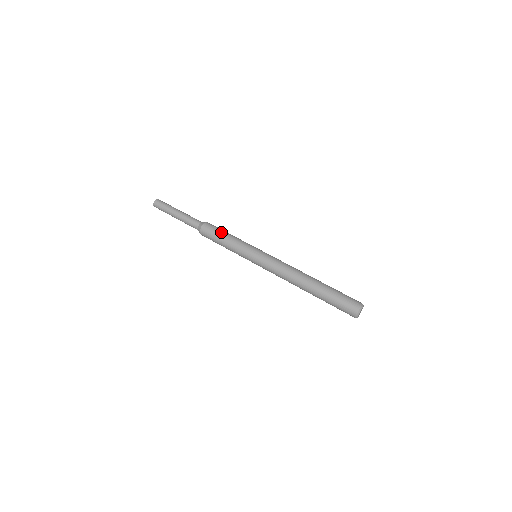
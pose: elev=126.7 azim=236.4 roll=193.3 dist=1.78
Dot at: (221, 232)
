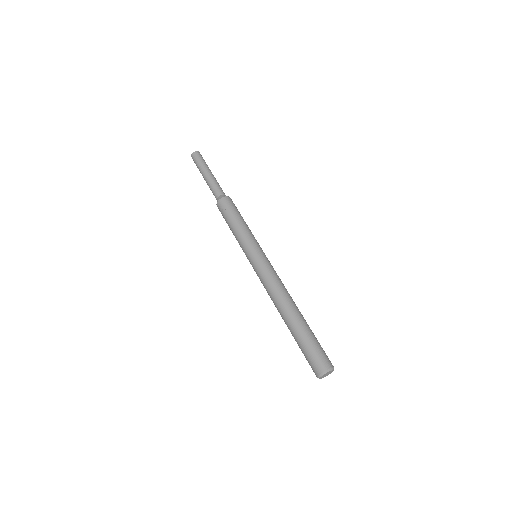
Dot at: (228, 218)
